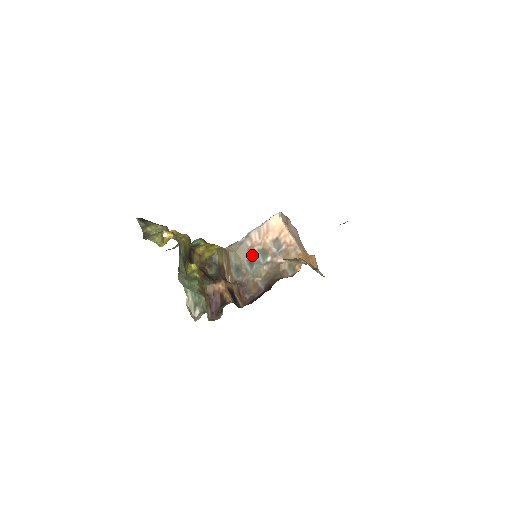
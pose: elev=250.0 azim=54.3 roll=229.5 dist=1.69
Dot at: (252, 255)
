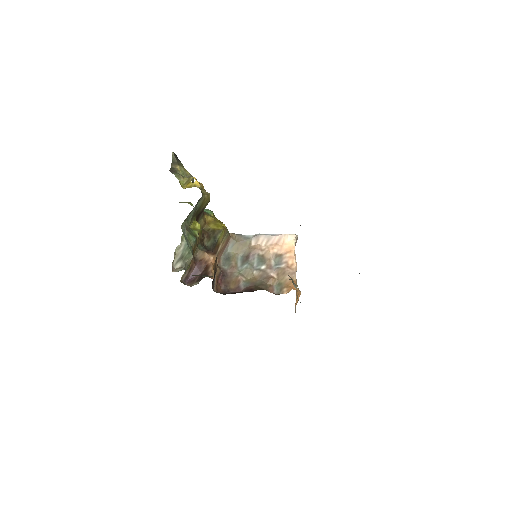
Dot at: (249, 255)
